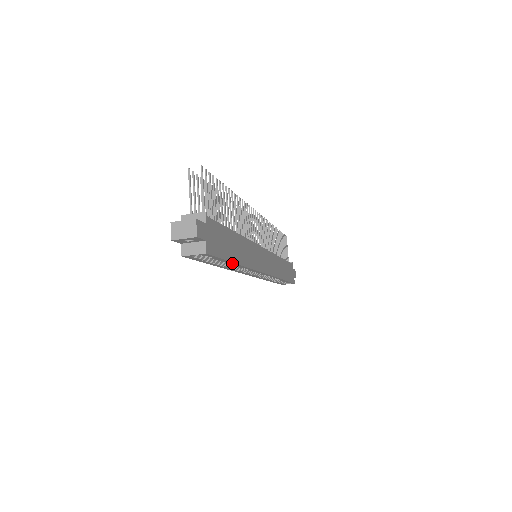
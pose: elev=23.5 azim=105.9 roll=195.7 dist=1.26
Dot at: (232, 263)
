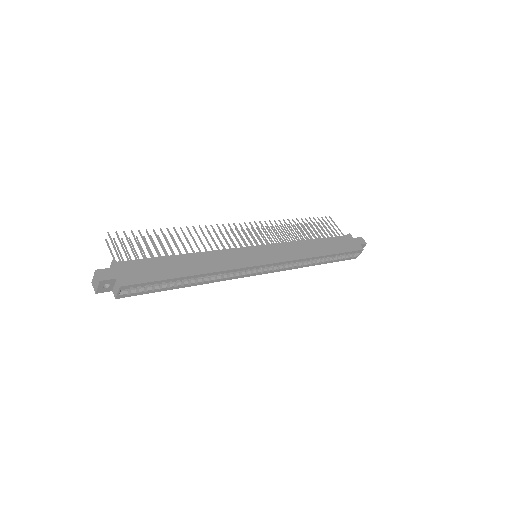
Dot at: (183, 278)
